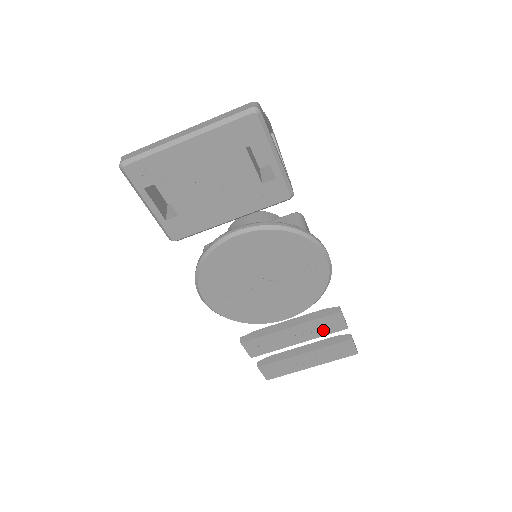
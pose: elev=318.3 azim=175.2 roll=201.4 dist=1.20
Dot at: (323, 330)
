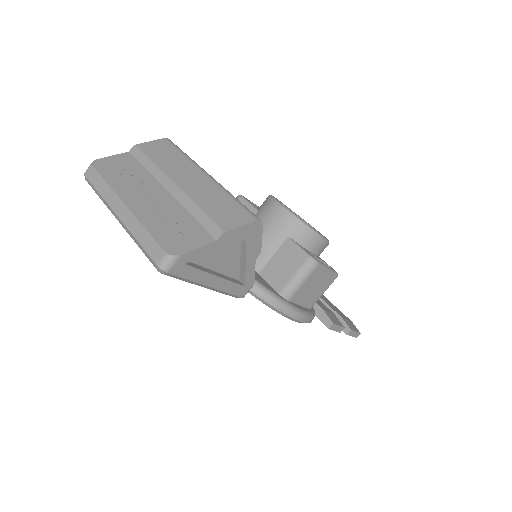
Dot at: occluded
